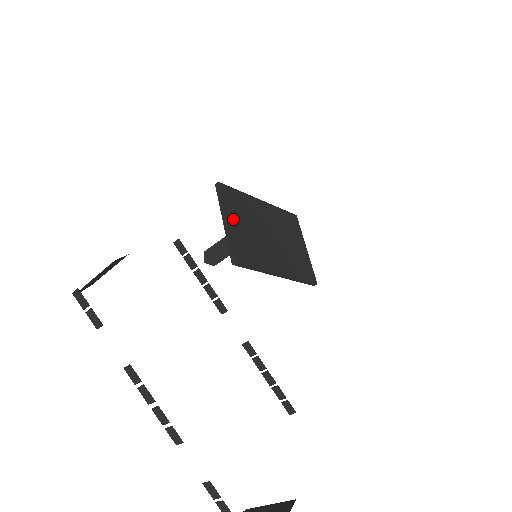
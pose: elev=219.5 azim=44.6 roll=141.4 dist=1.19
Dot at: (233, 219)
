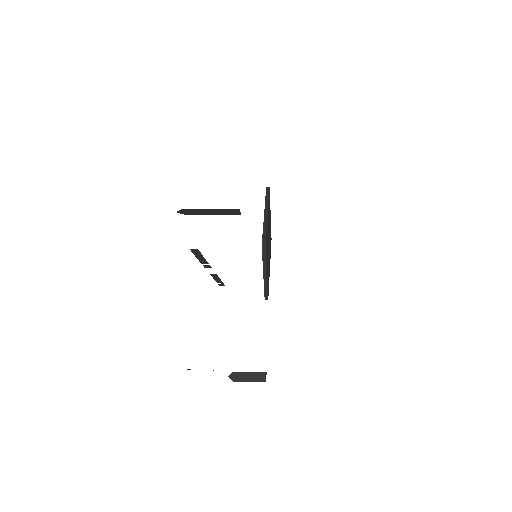
Dot at: (267, 266)
